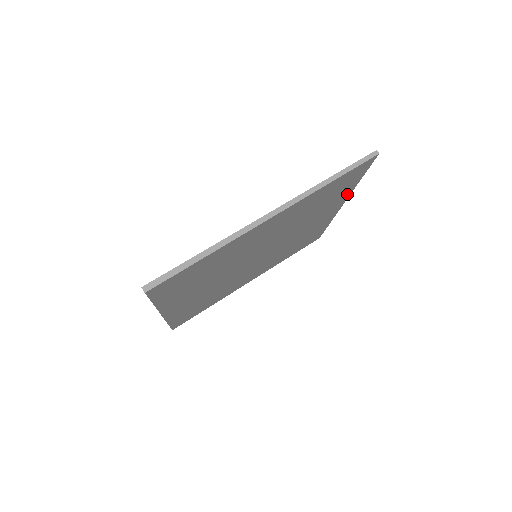
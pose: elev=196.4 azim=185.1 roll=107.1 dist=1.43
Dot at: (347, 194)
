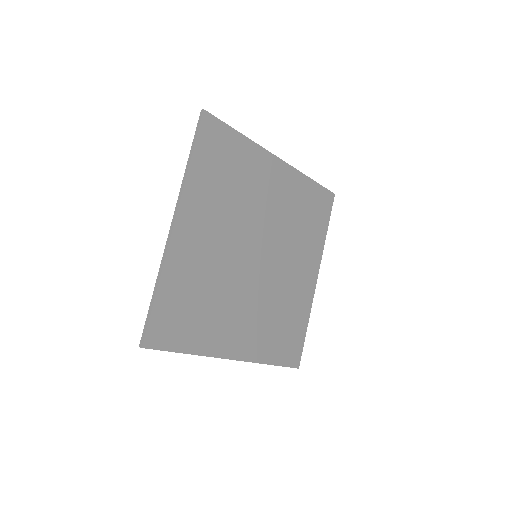
Dot at: (256, 150)
